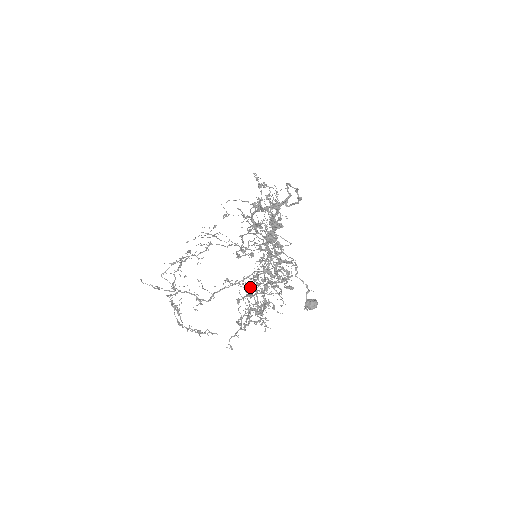
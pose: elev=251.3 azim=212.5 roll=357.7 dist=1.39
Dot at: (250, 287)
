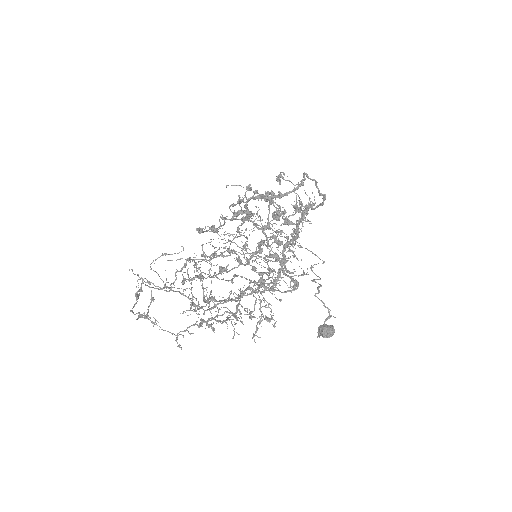
Dot at: (222, 279)
